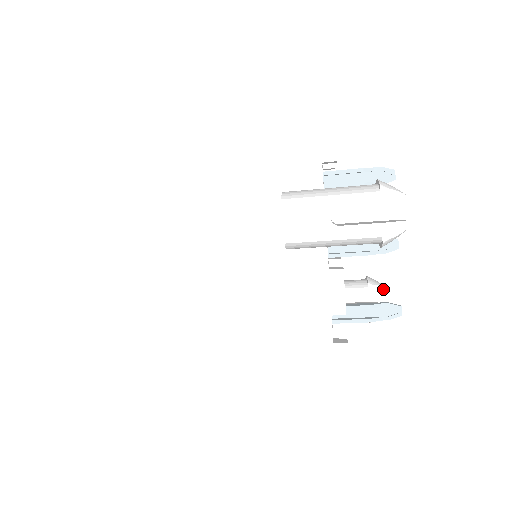
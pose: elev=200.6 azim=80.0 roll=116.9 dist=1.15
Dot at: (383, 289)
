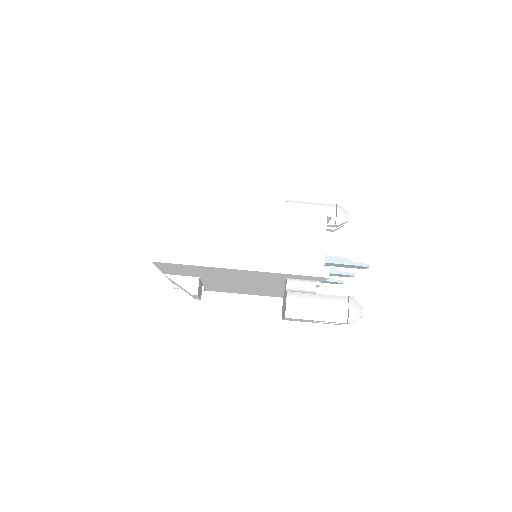
Dot at: occluded
